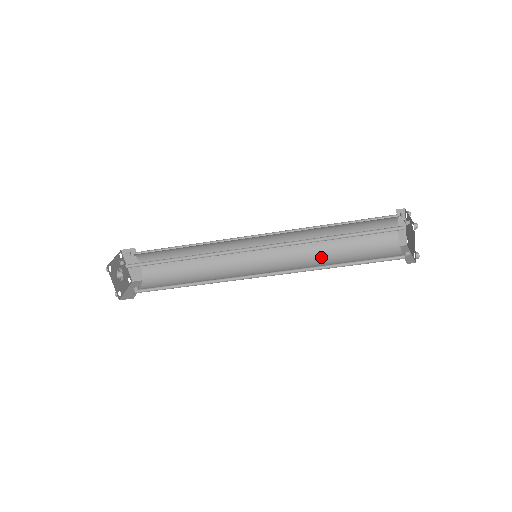
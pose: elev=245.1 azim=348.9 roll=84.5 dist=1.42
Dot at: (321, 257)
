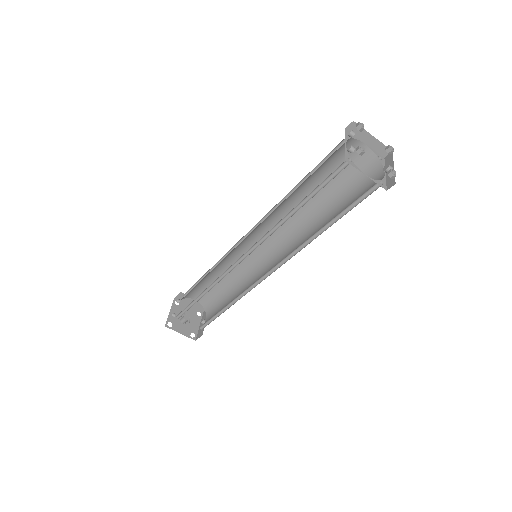
Dot at: (313, 220)
